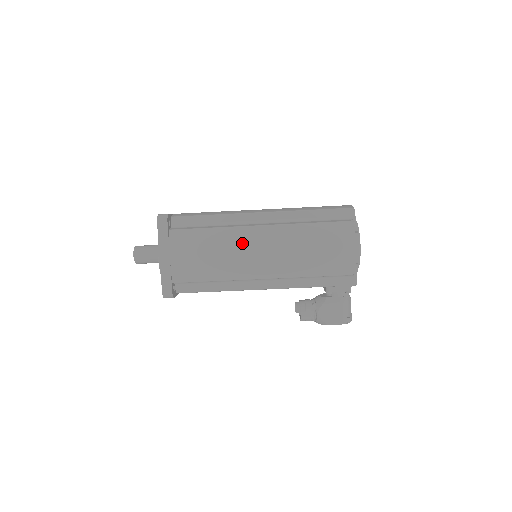
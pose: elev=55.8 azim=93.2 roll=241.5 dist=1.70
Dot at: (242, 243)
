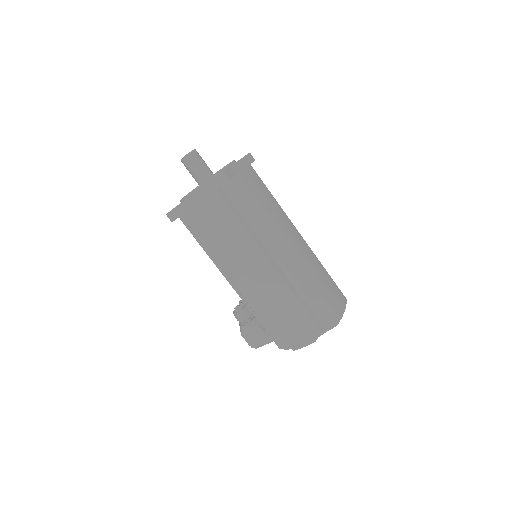
Dot at: (247, 258)
